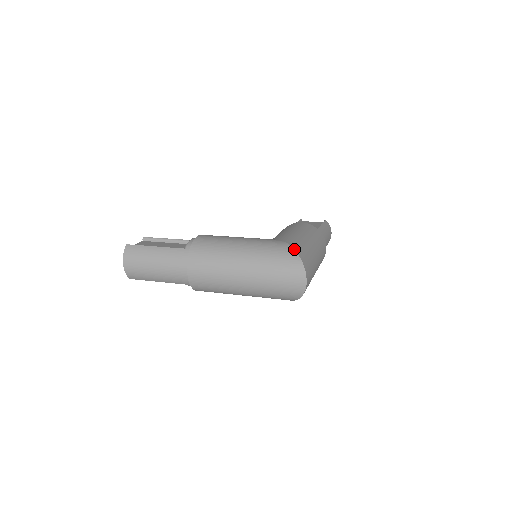
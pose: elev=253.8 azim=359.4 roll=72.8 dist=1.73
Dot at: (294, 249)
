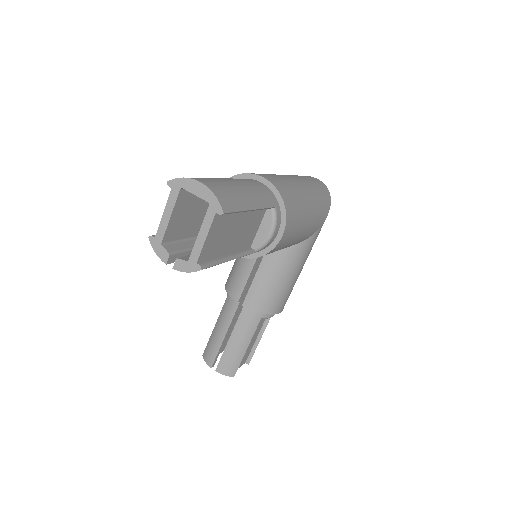
Dot at: occluded
